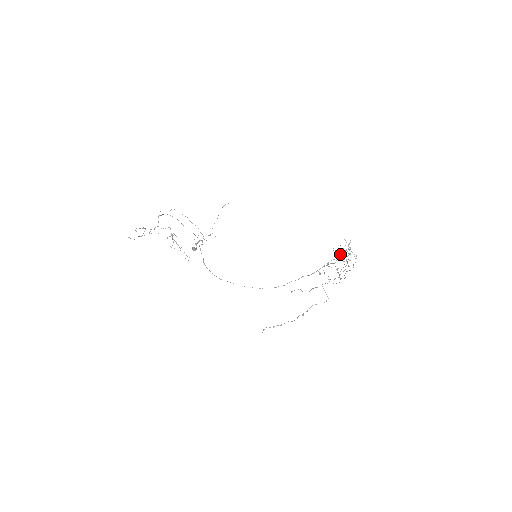
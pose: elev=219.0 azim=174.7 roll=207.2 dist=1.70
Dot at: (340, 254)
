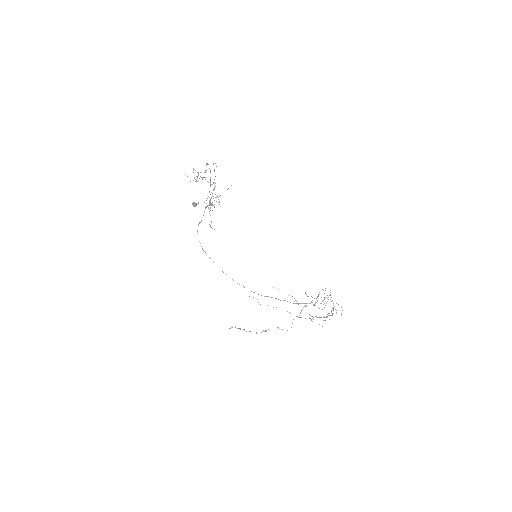
Dot at: occluded
